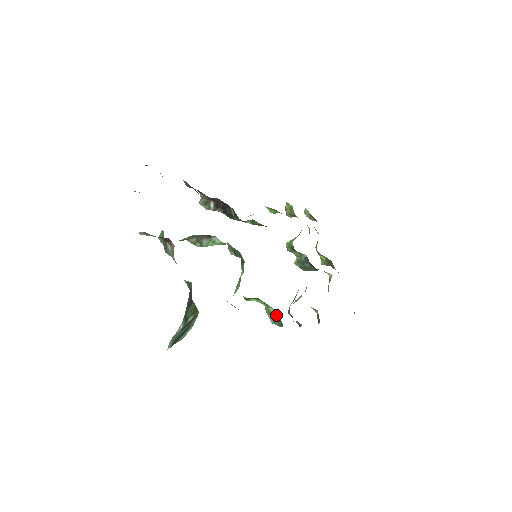
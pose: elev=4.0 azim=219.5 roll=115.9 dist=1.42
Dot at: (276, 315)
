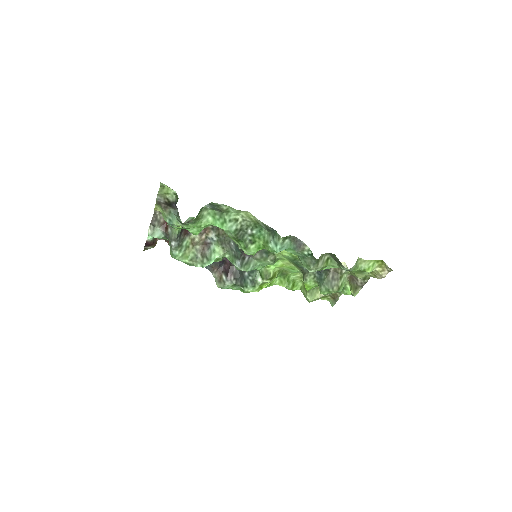
Dot at: (270, 235)
